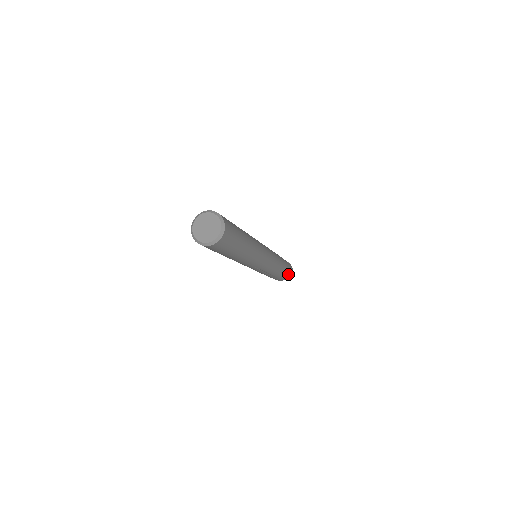
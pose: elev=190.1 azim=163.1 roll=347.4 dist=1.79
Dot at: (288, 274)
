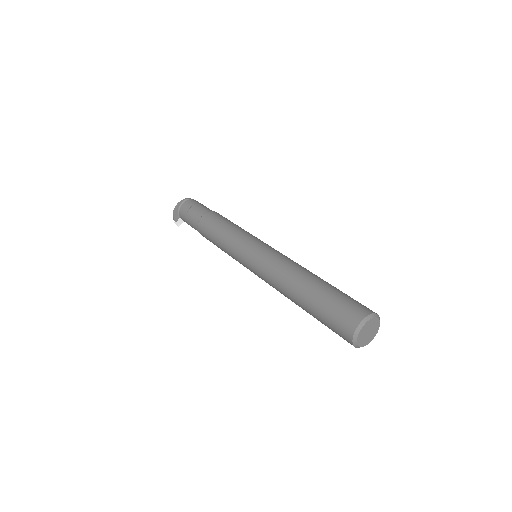
Dot at: occluded
